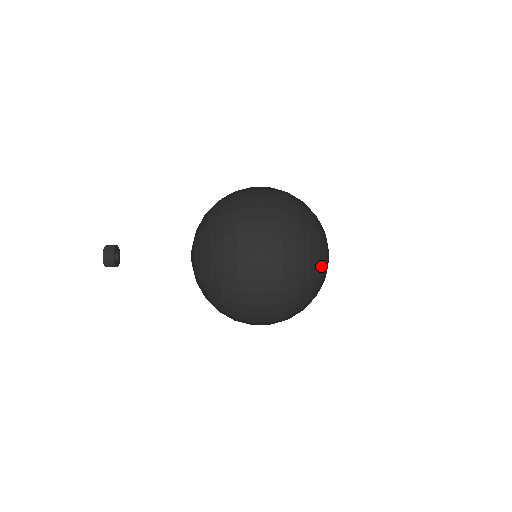
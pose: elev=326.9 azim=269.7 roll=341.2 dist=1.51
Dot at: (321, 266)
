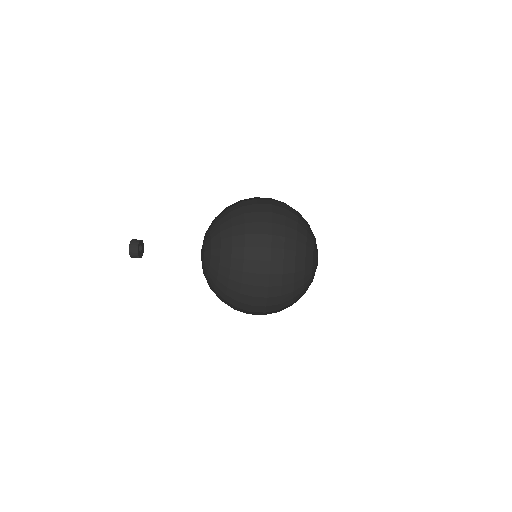
Dot at: (313, 277)
